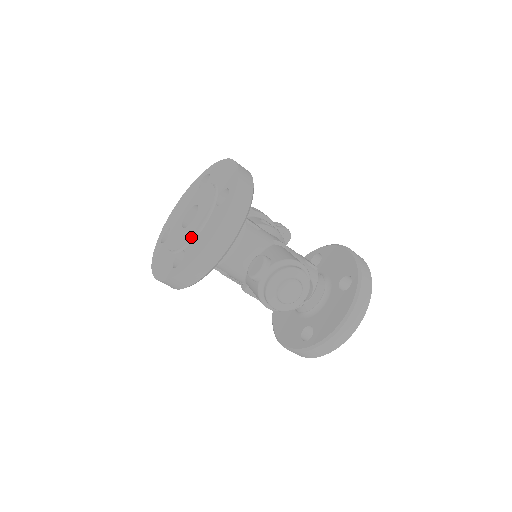
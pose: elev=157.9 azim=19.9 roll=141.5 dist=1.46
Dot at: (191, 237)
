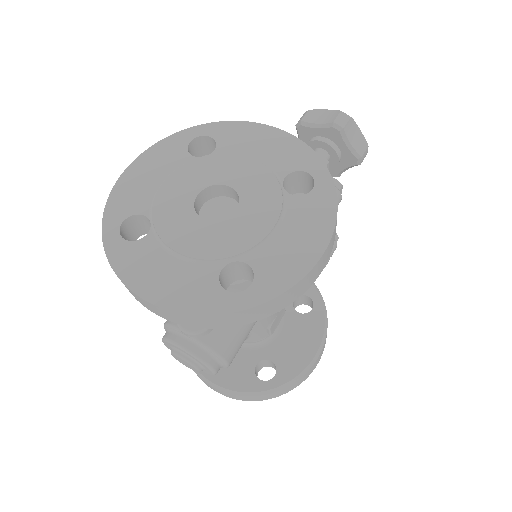
Dot at: (165, 242)
